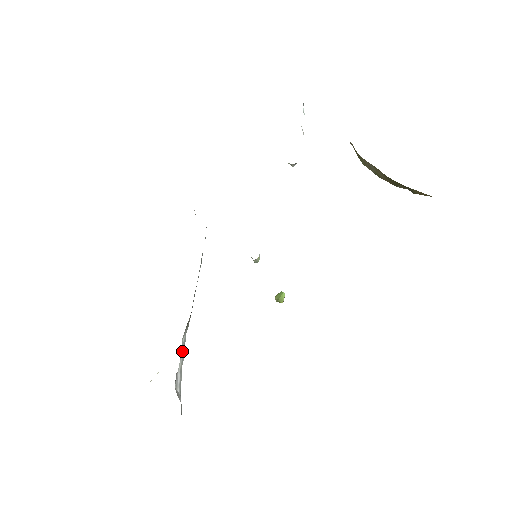
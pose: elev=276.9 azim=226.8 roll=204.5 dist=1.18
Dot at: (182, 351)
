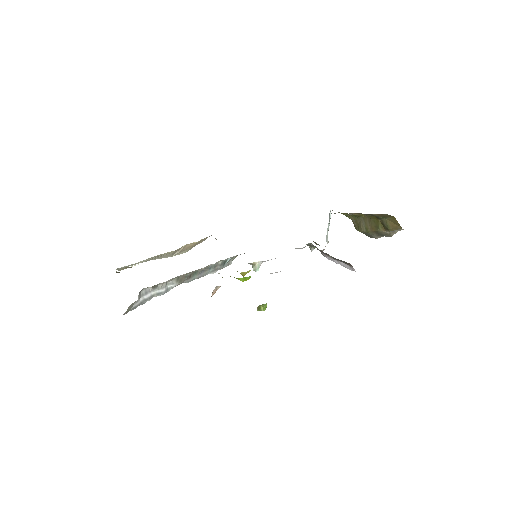
Dot at: (163, 288)
